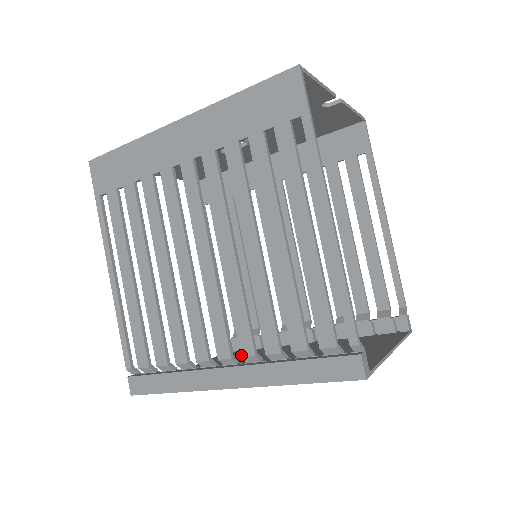
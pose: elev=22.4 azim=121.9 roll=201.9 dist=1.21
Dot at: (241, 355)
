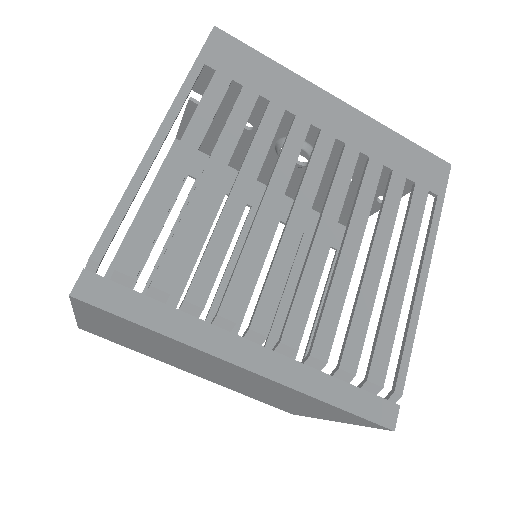
Dot at: (282, 340)
